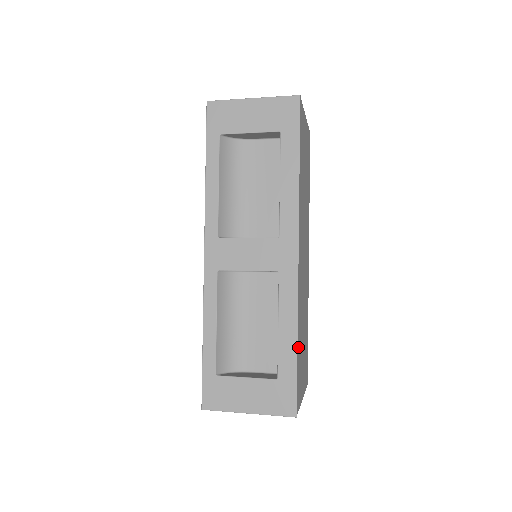
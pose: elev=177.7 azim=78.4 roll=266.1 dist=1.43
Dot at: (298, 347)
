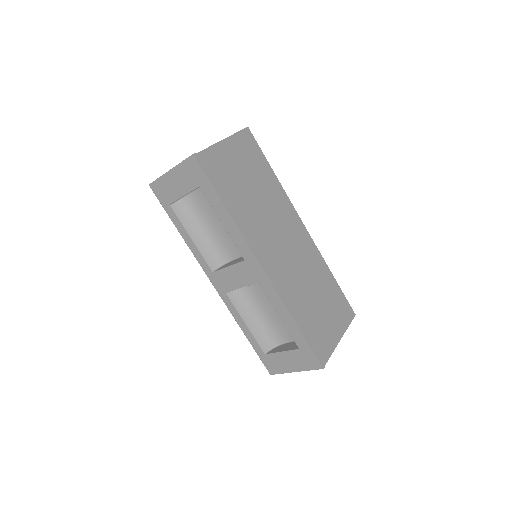
Dot at: (301, 324)
